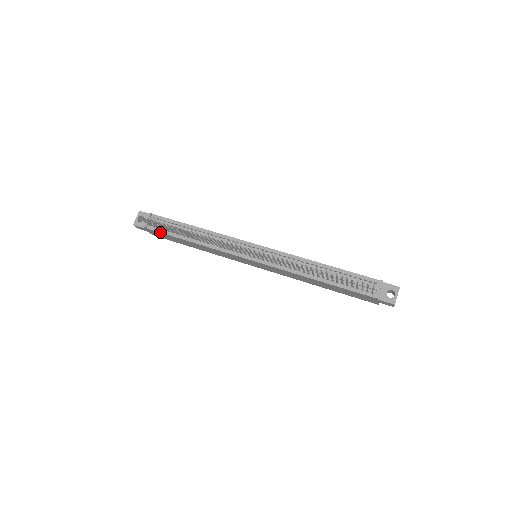
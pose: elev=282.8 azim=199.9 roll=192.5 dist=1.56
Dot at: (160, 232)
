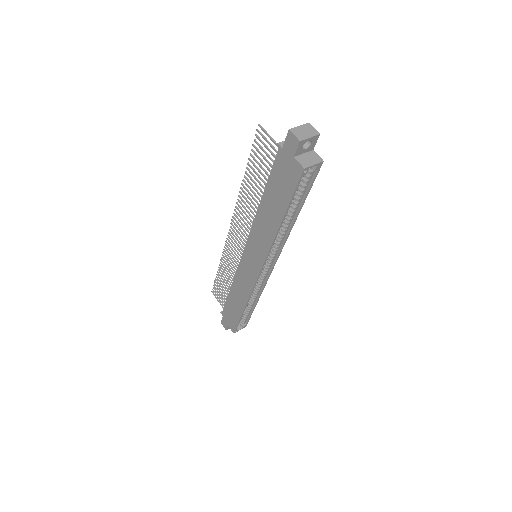
Dot at: (224, 306)
